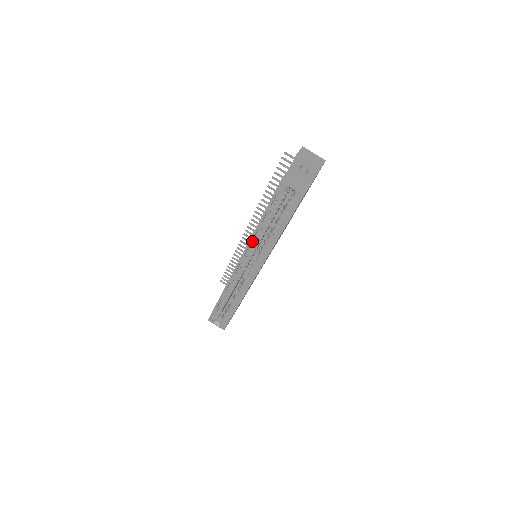
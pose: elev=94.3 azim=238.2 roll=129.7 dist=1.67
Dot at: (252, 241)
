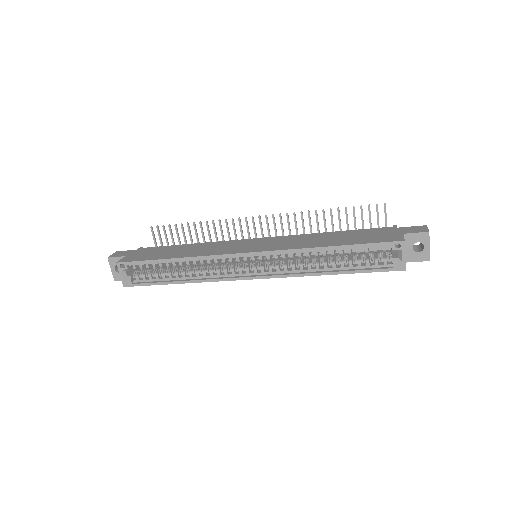
Dot at: (292, 251)
